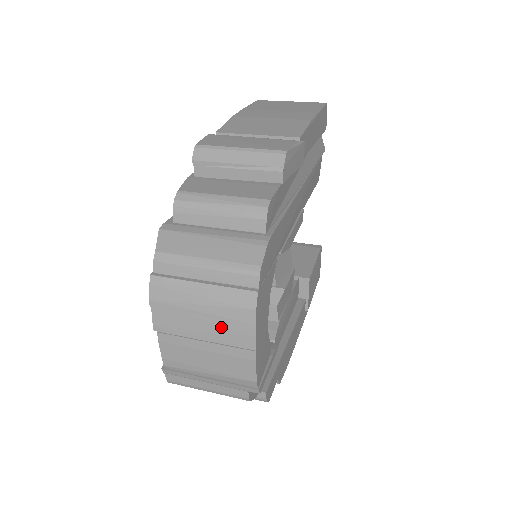
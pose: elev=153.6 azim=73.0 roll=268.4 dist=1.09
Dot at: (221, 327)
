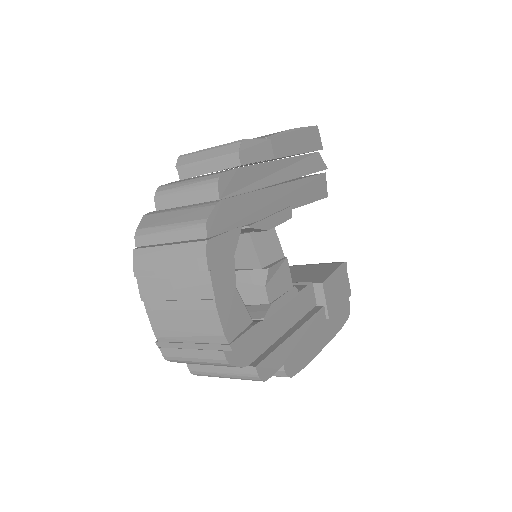
Dot at: (186, 282)
